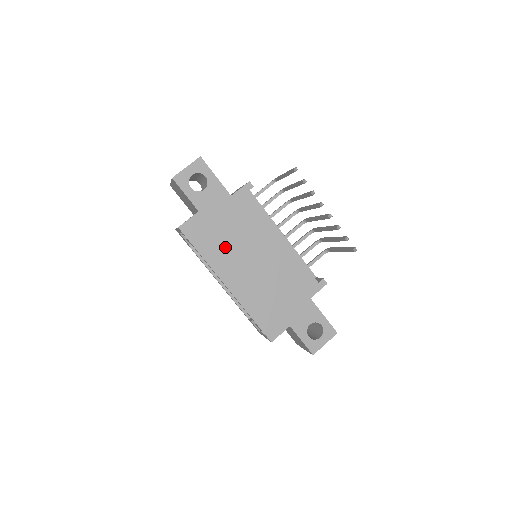
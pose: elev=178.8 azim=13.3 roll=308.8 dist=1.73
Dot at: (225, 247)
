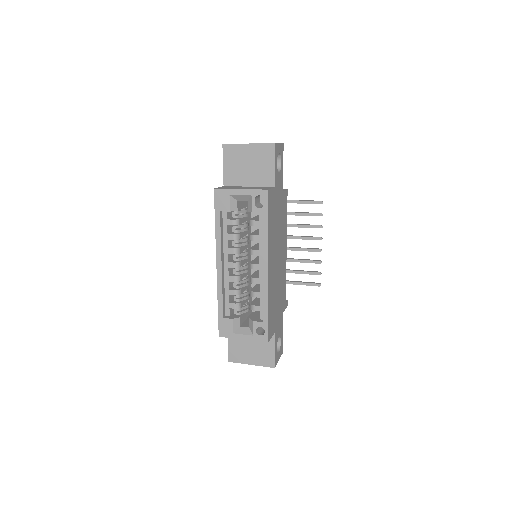
Dot at: (274, 232)
